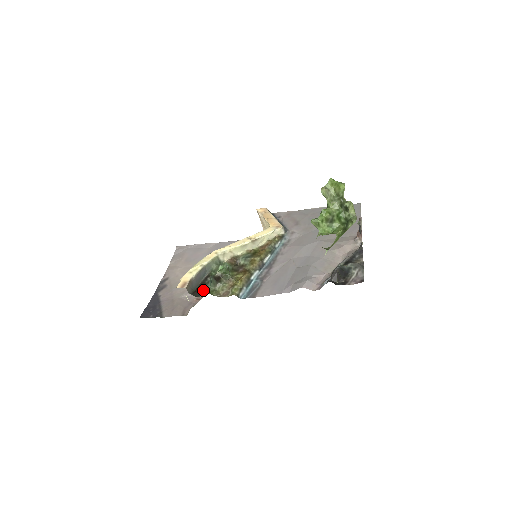
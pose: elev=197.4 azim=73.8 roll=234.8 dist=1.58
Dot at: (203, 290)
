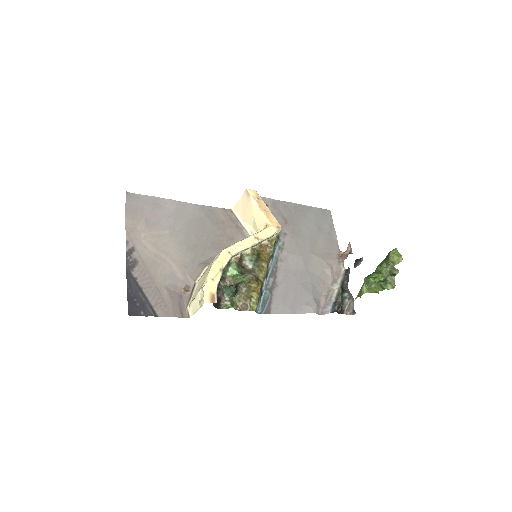
Dot at: (221, 299)
